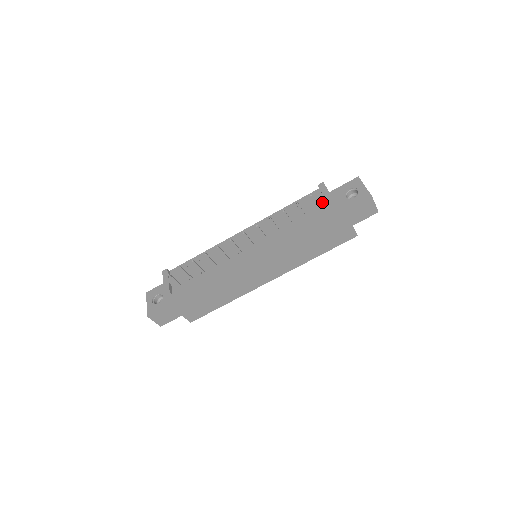
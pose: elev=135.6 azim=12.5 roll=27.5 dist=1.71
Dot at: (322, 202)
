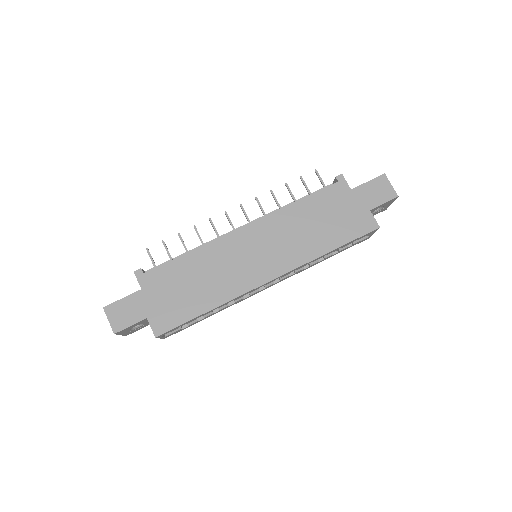
Dot at: occluded
